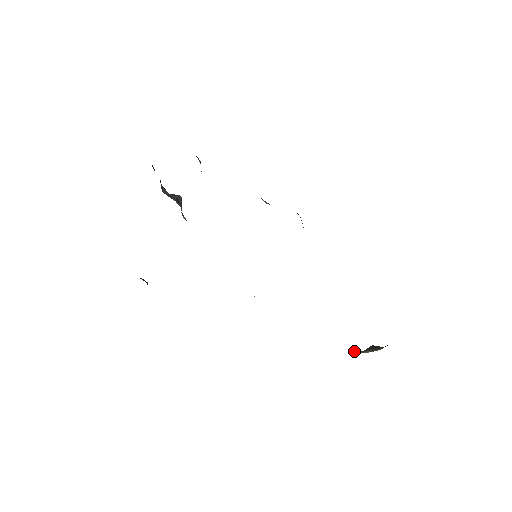
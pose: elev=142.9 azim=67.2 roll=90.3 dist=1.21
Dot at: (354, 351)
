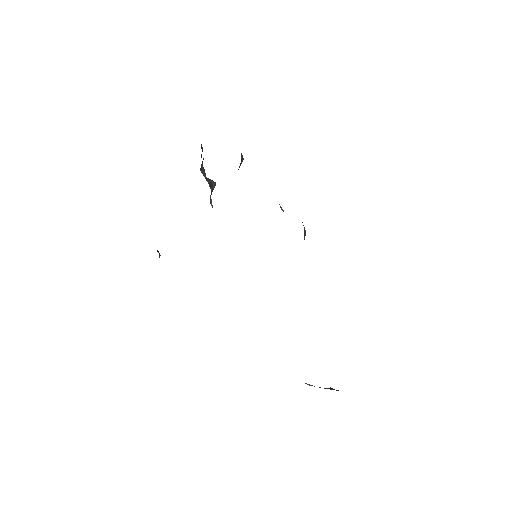
Dot at: occluded
